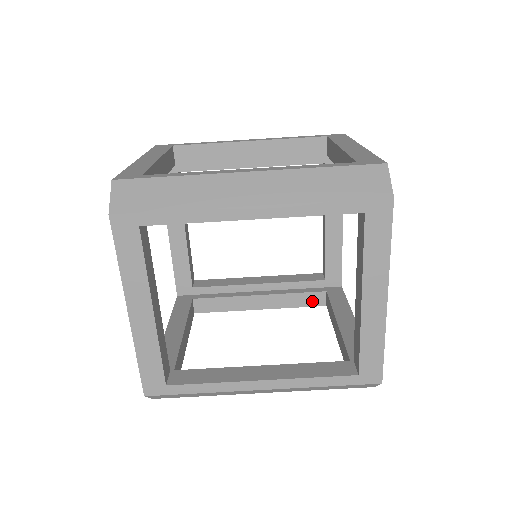
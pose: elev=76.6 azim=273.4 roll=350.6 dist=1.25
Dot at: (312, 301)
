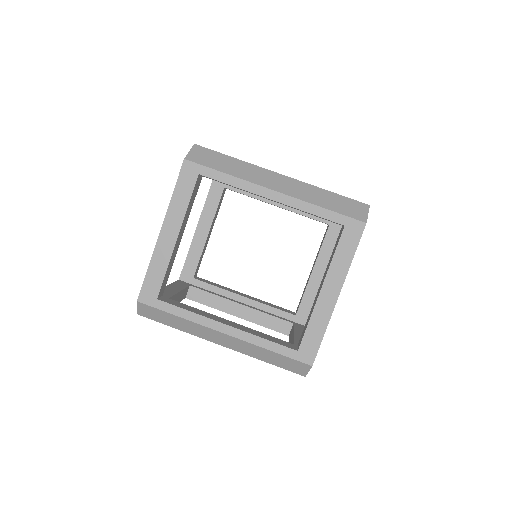
Dot at: (279, 327)
